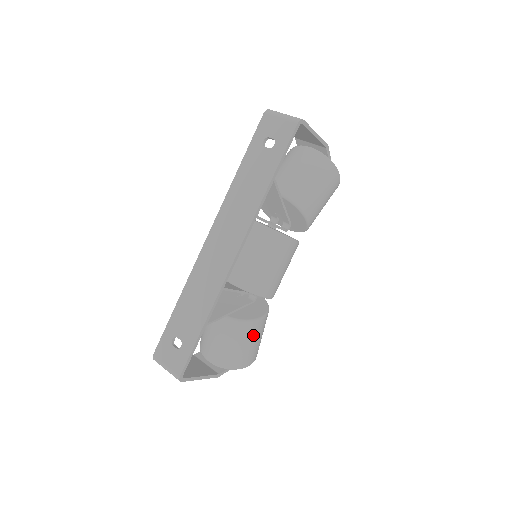
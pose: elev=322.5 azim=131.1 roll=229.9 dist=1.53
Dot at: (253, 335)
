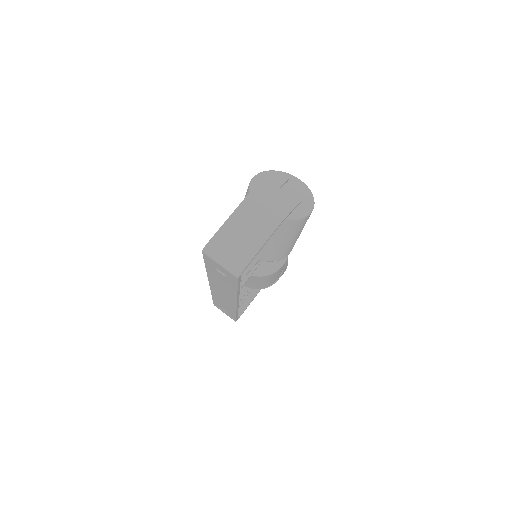
Dot at: occluded
